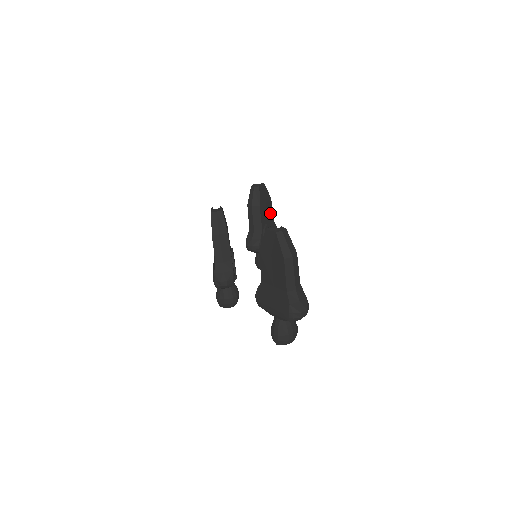
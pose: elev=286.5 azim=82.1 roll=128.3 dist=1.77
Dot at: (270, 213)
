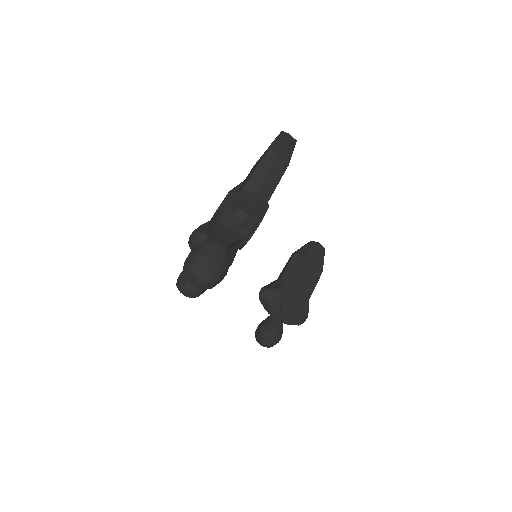
Dot at: (311, 283)
